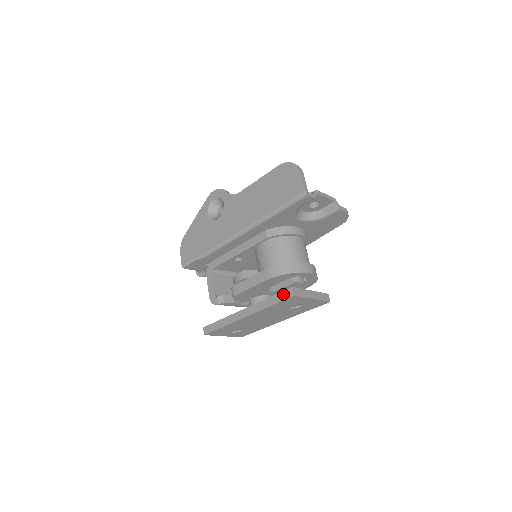
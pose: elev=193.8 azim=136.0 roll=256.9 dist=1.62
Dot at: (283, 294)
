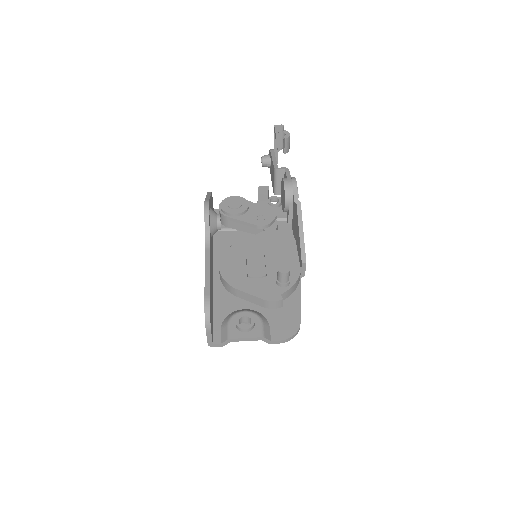
Dot at: occluded
